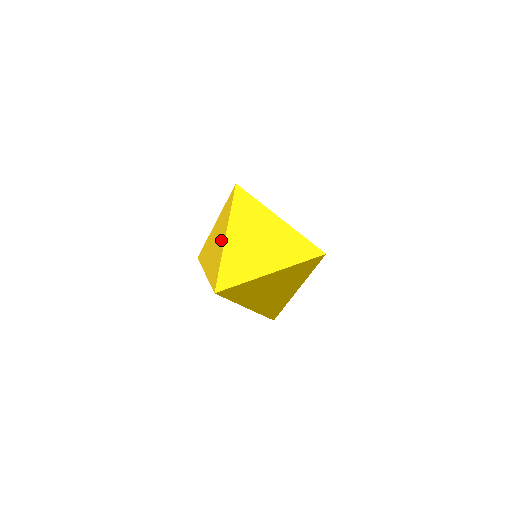
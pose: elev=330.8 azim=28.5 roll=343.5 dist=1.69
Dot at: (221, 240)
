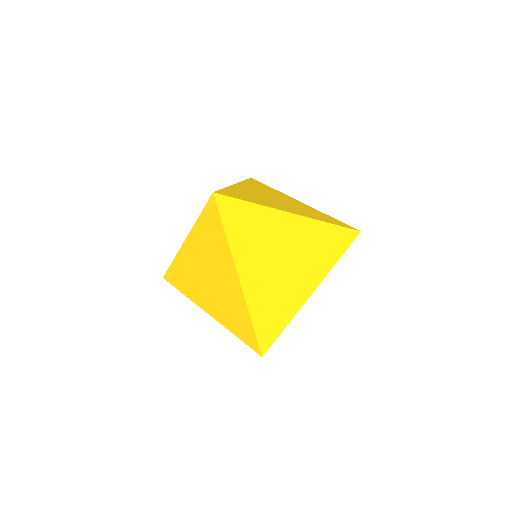
Dot at: (228, 280)
